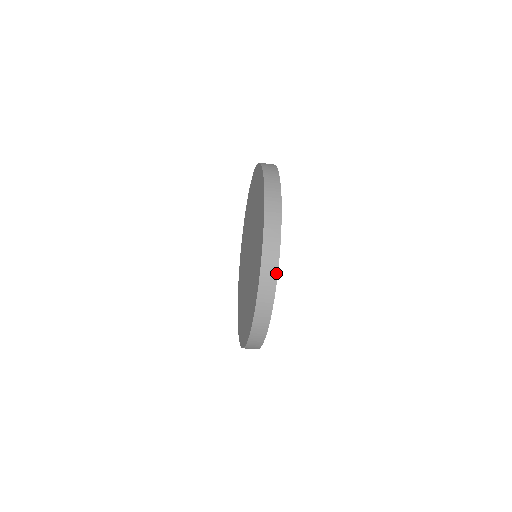
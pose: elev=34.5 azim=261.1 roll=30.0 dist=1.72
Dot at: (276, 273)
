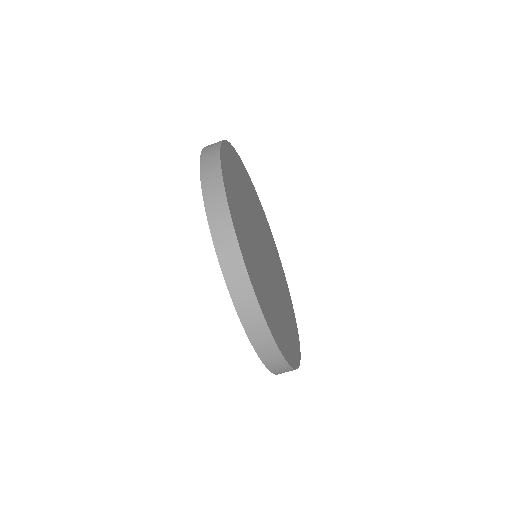
Dot at: occluded
